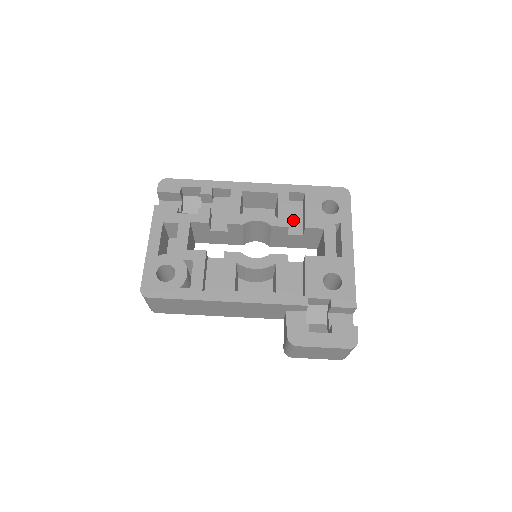
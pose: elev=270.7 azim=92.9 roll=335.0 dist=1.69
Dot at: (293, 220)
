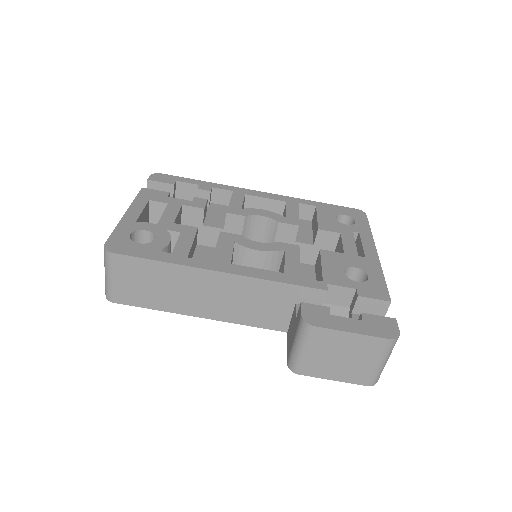
Dot at: (301, 232)
